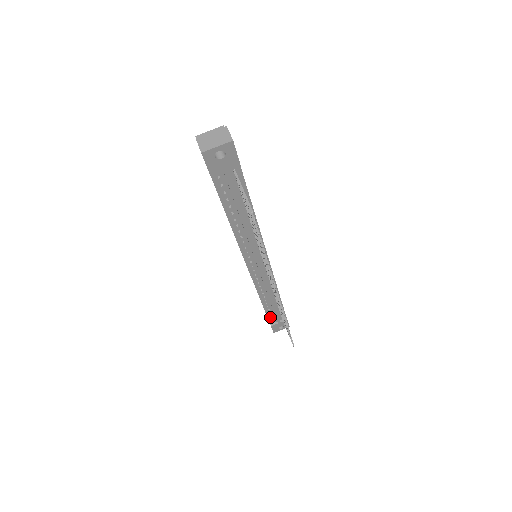
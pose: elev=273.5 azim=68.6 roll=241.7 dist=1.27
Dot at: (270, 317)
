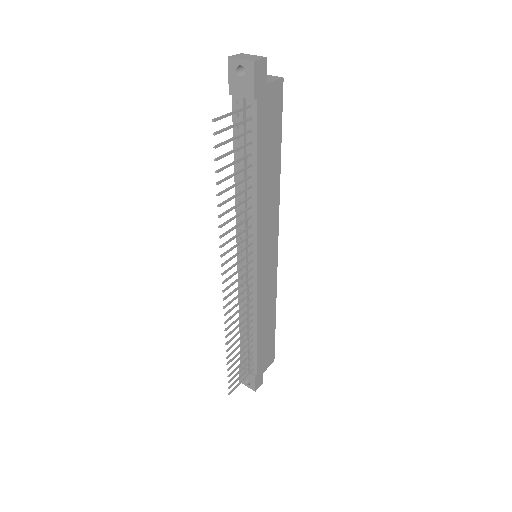
Dot at: occluded
